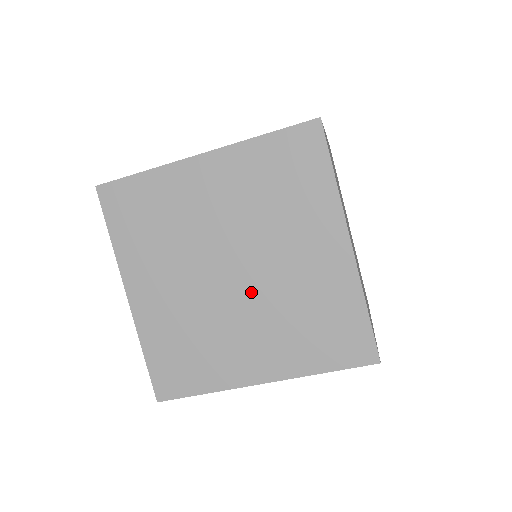
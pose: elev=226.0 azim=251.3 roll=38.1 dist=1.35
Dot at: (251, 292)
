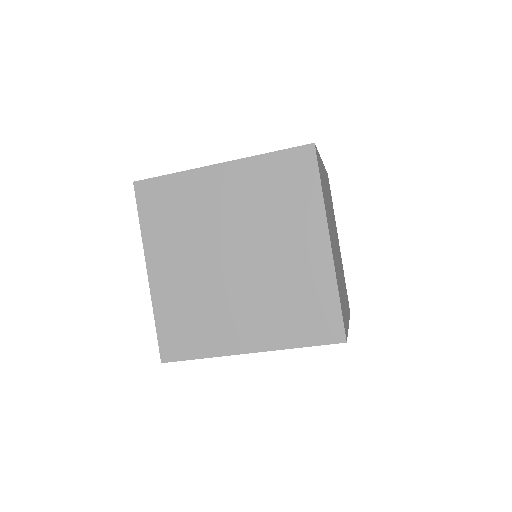
Dot at: (248, 276)
